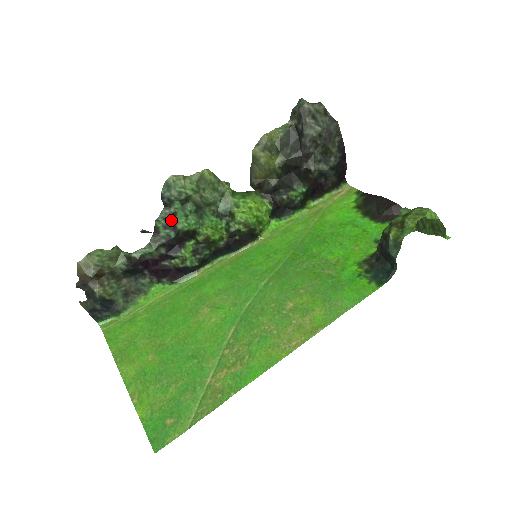
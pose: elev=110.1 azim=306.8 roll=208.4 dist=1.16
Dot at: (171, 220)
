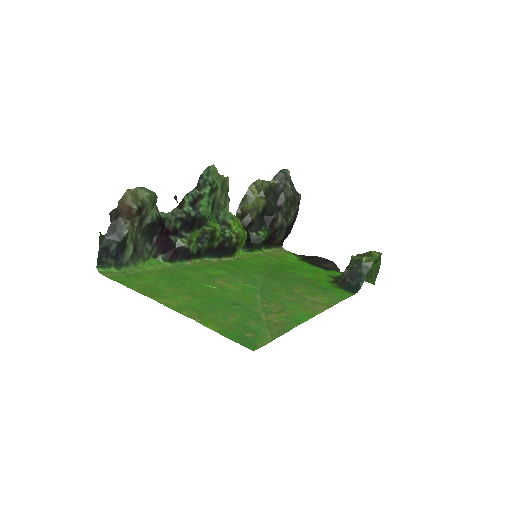
Dot at: (197, 201)
